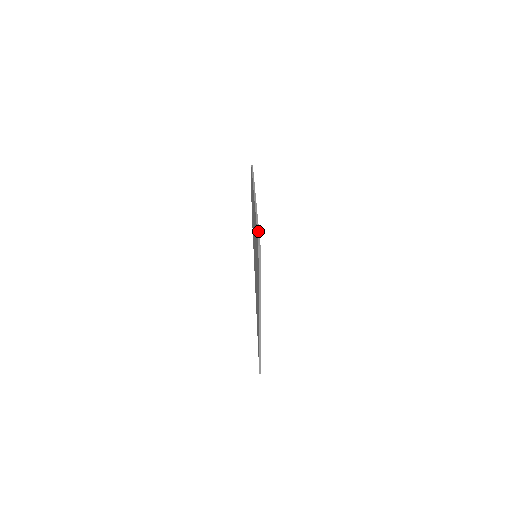
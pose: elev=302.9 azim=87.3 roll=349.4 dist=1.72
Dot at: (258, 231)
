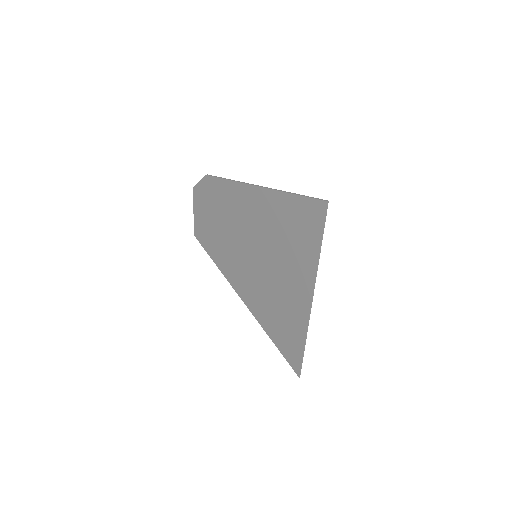
Dot at: (307, 196)
